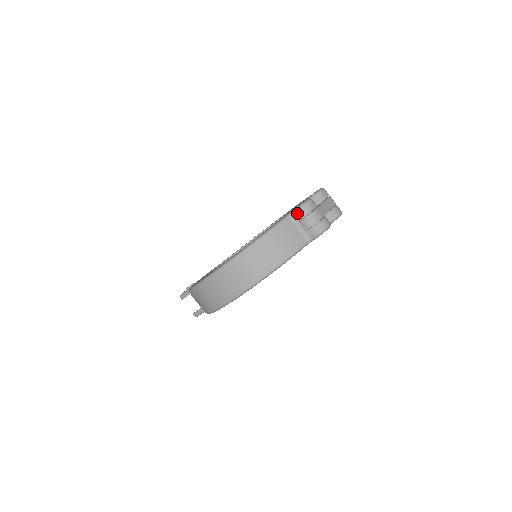
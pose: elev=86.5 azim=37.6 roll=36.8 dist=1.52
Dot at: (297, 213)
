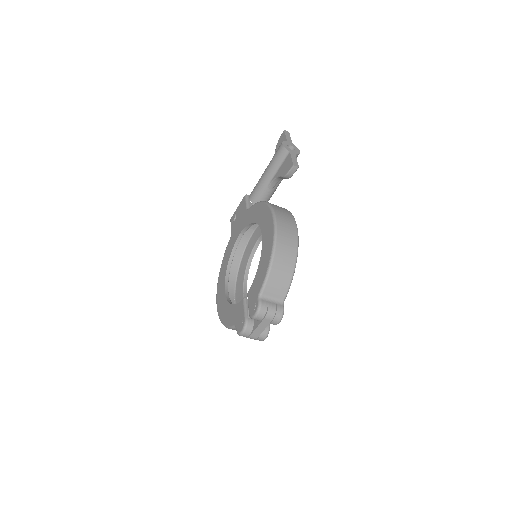
Dot at: occluded
